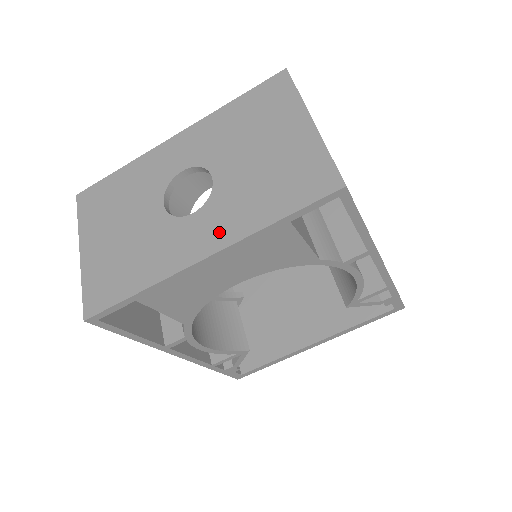
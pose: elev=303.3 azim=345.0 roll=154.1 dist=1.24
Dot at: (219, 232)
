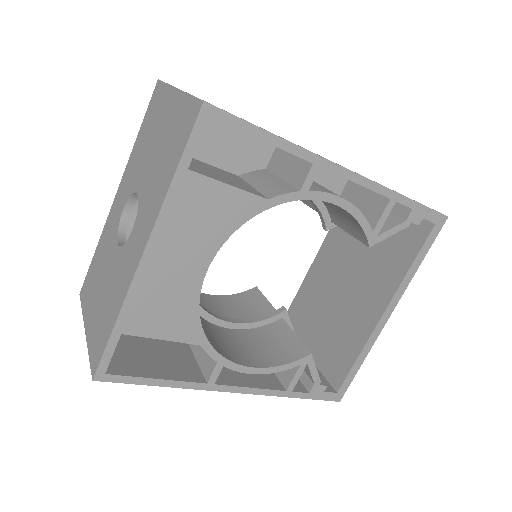
Dot at: (146, 224)
